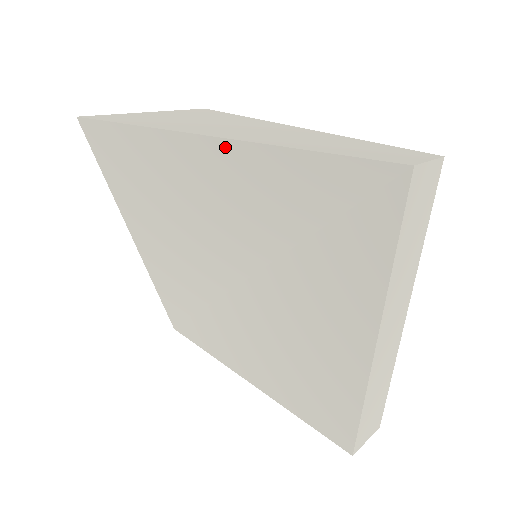
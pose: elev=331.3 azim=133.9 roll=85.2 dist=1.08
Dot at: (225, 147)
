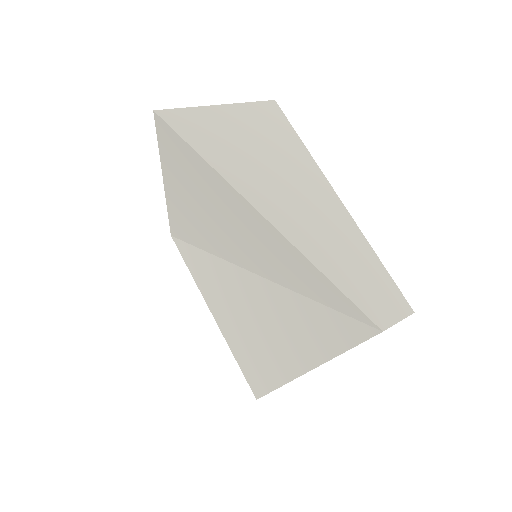
Dot at: (266, 224)
